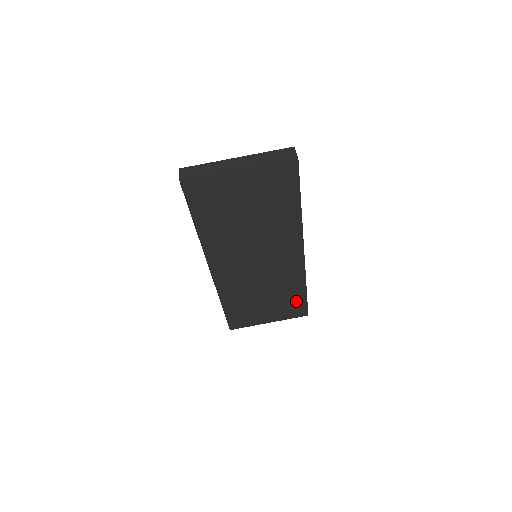
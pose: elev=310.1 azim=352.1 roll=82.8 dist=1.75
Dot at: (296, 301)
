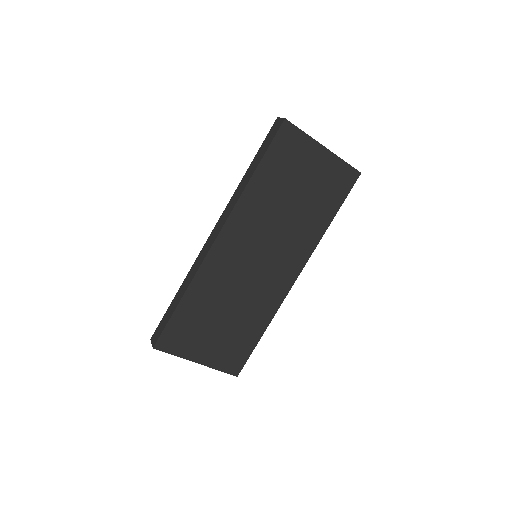
Dot at: (244, 344)
